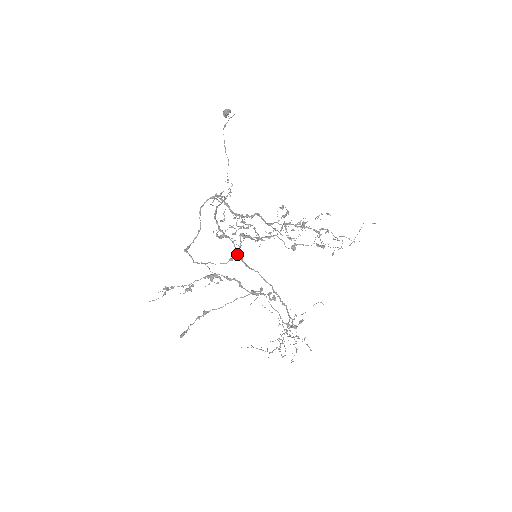
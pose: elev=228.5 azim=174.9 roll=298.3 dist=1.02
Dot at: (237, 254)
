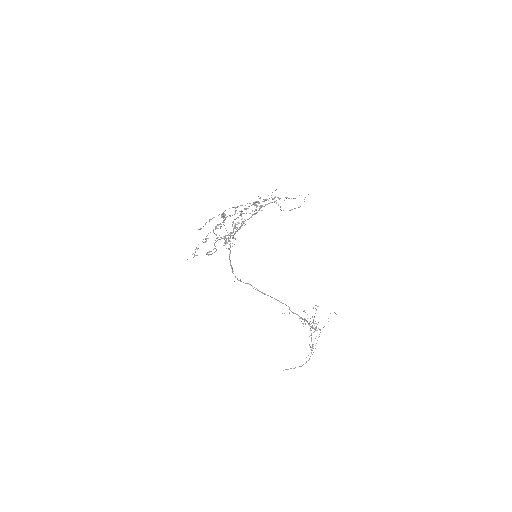
Dot at: (233, 230)
